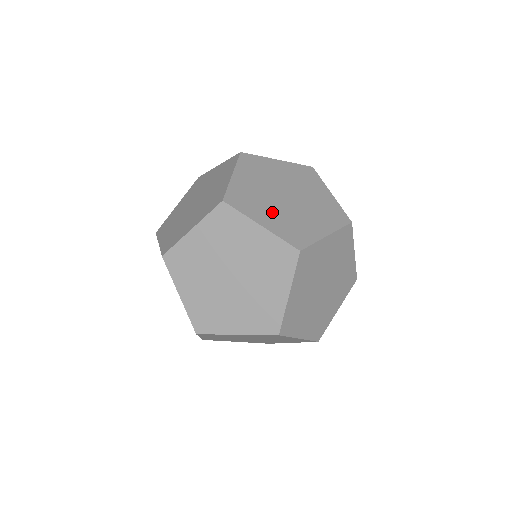
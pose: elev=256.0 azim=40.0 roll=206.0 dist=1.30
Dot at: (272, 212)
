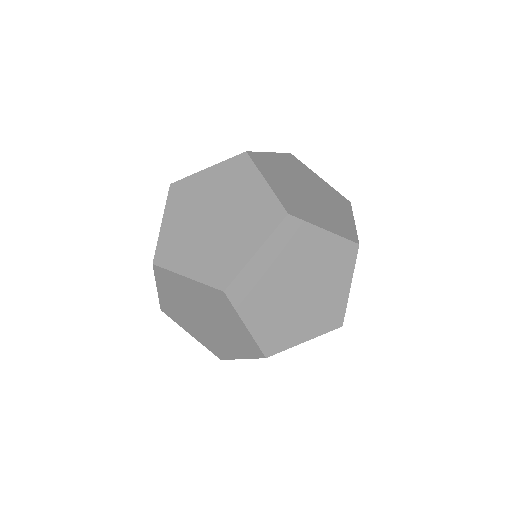
Dot at: (285, 185)
